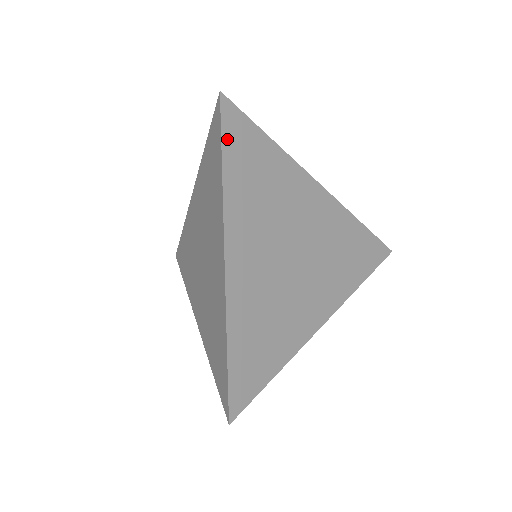
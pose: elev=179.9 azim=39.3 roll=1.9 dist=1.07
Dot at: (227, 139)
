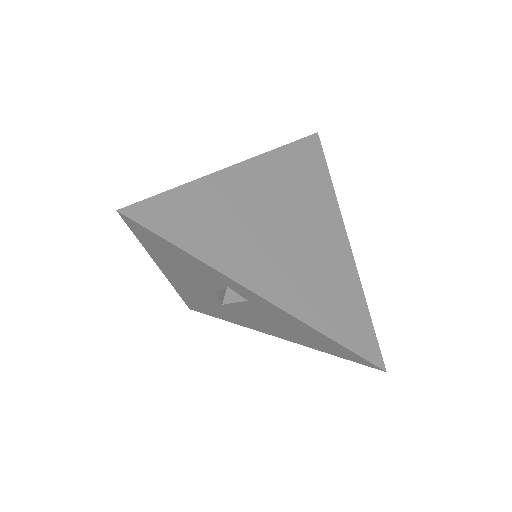
Dot at: (302, 144)
